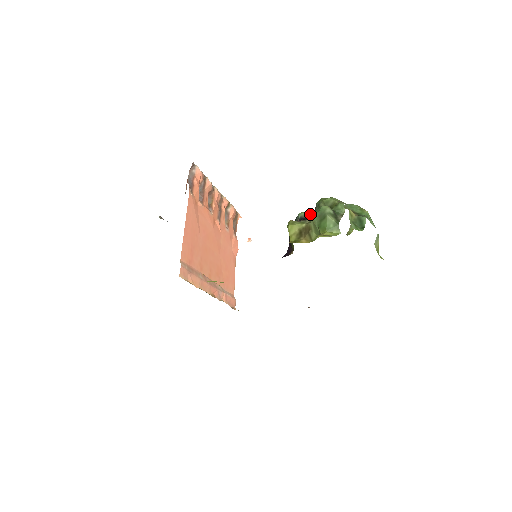
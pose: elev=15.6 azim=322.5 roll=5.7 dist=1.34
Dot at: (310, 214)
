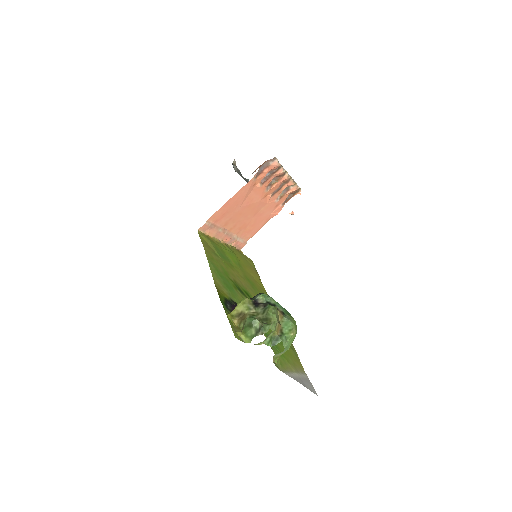
Dot at: (260, 306)
